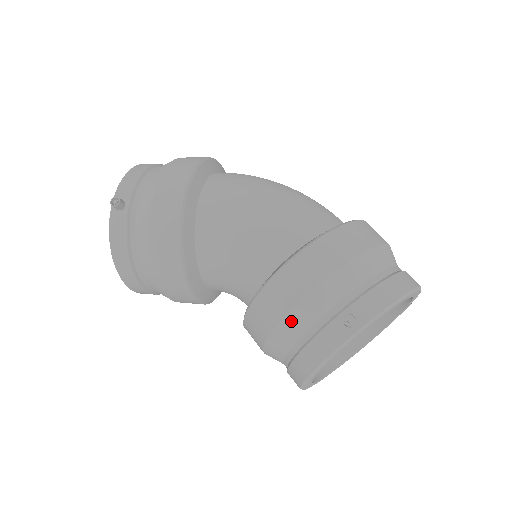
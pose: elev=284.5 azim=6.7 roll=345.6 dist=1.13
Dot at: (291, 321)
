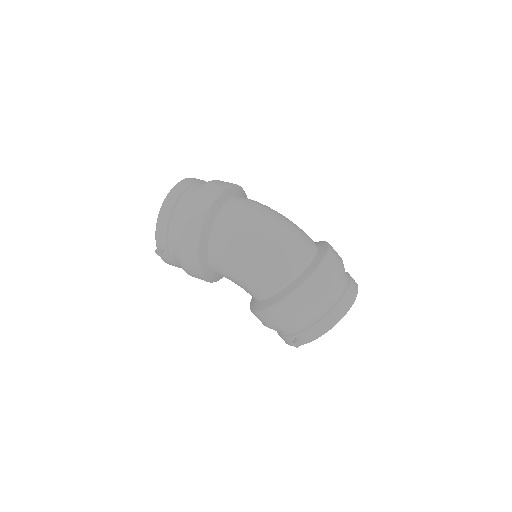
Dot at: (270, 328)
